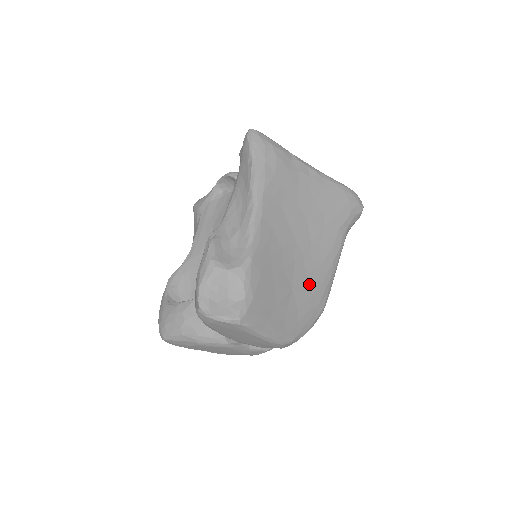
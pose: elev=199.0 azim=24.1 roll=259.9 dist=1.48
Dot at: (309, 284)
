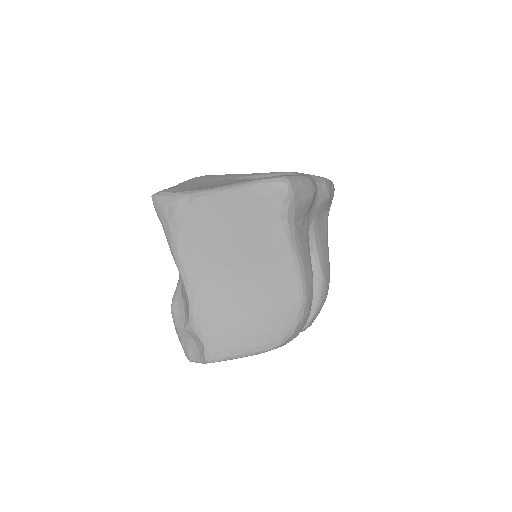
Dot at: (267, 295)
